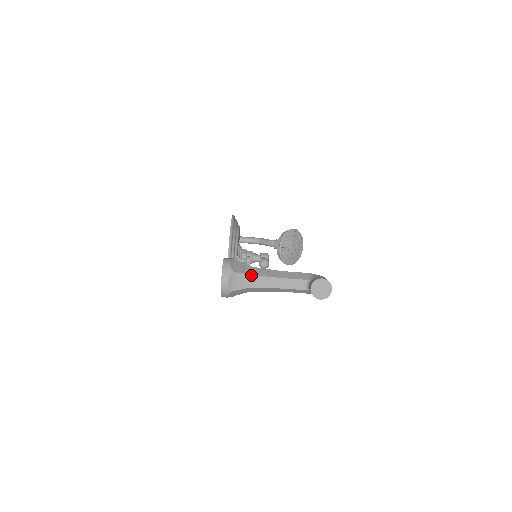
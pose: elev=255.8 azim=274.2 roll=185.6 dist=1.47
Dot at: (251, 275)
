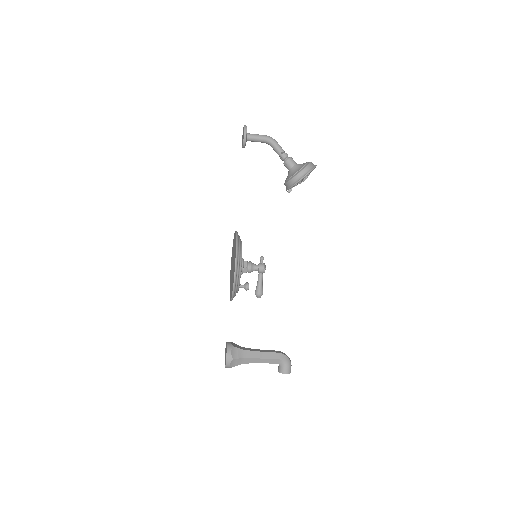
Dot at: occluded
